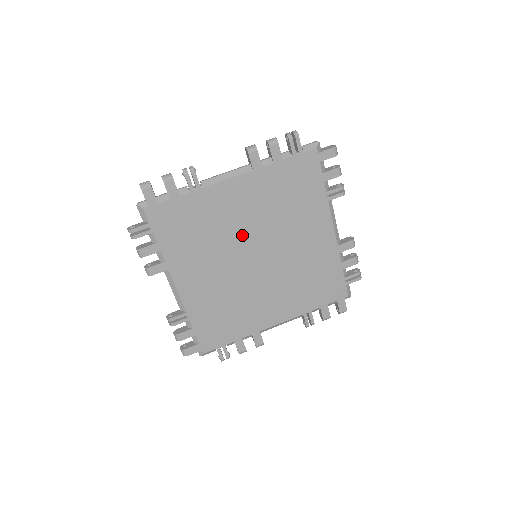
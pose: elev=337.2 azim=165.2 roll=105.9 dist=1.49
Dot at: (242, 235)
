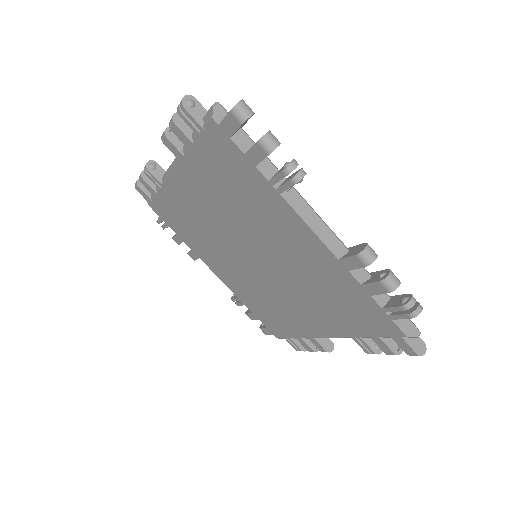
Dot at: (224, 233)
